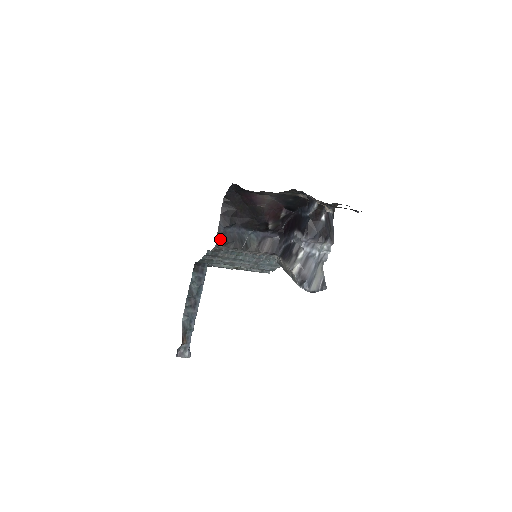
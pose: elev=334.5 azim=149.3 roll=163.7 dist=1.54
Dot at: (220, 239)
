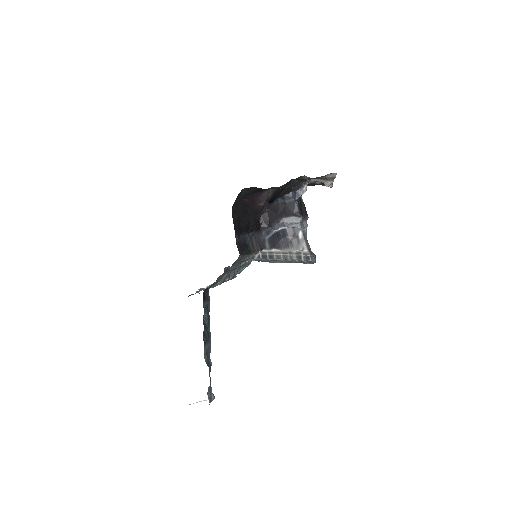
Dot at: (239, 249)
